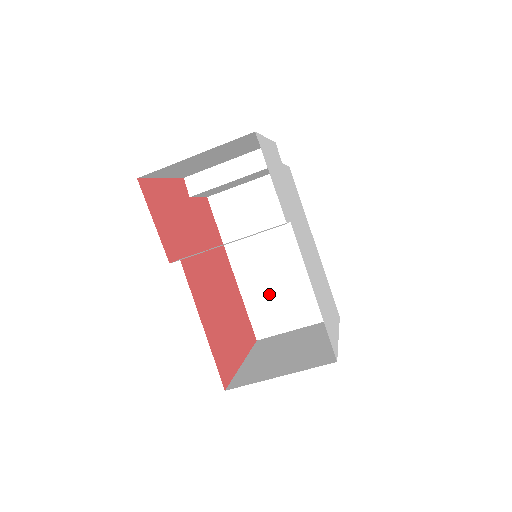
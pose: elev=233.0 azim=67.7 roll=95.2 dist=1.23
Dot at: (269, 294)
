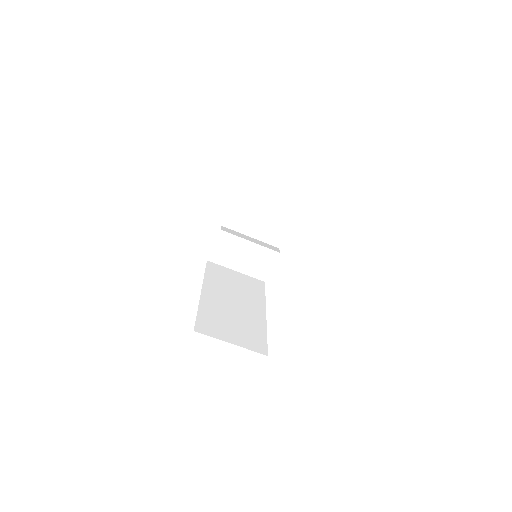
Dot at: (221, 316)
